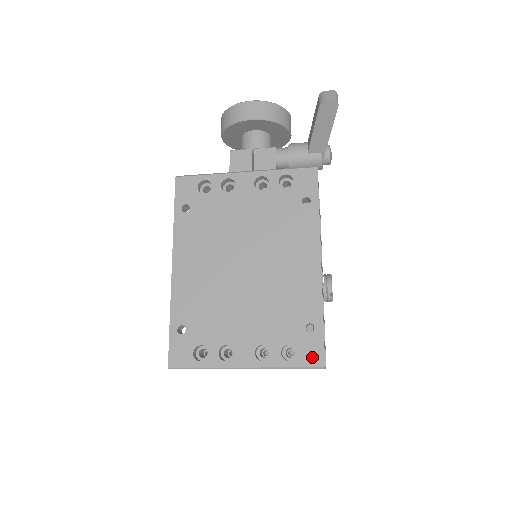
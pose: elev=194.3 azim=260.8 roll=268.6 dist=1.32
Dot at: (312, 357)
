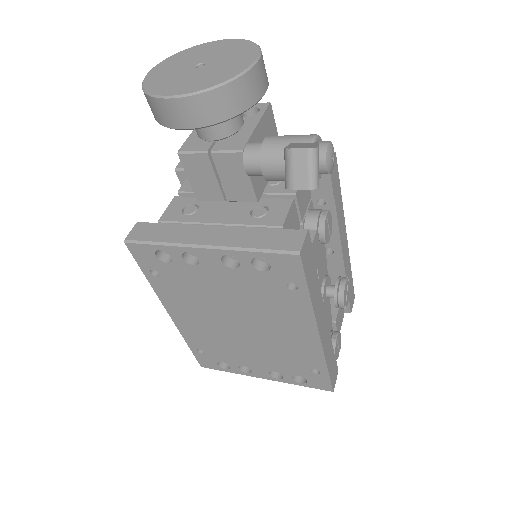
Dot at: (320, 385)
